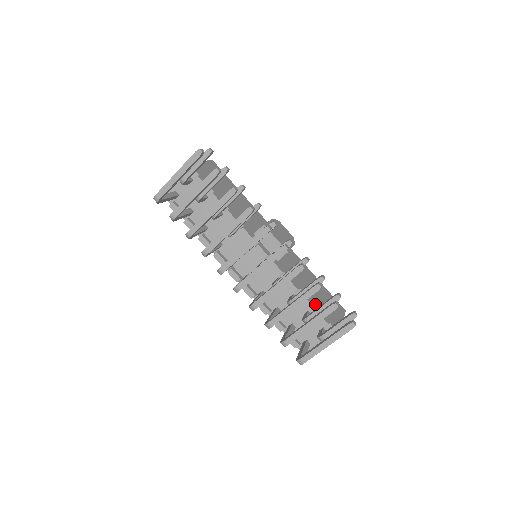
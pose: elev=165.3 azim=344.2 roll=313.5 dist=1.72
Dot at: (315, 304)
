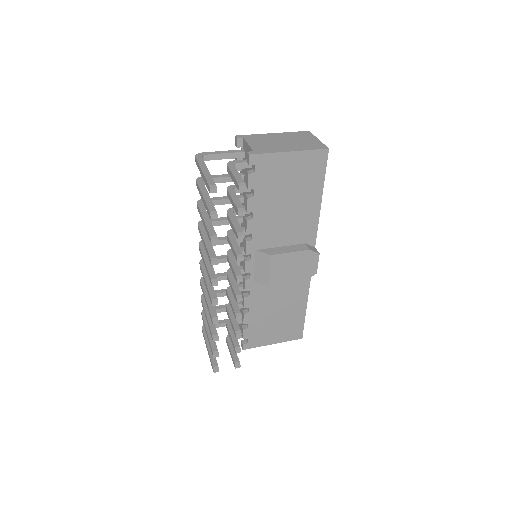
Dot at: (252, 323)
